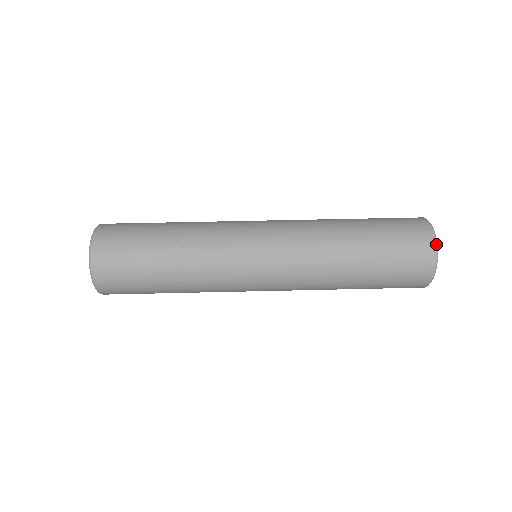
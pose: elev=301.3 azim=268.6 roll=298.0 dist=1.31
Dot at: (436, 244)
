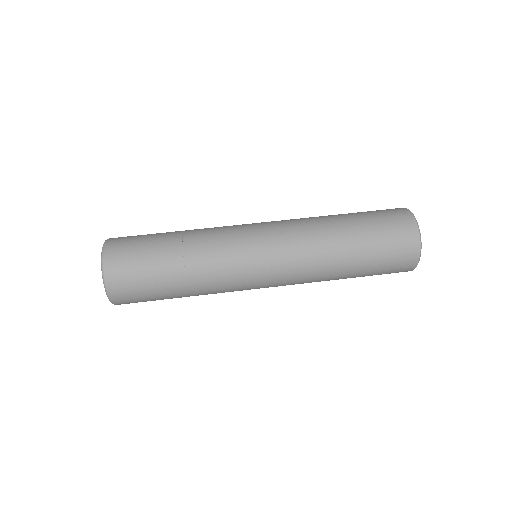
Dot at: (418, 228)
